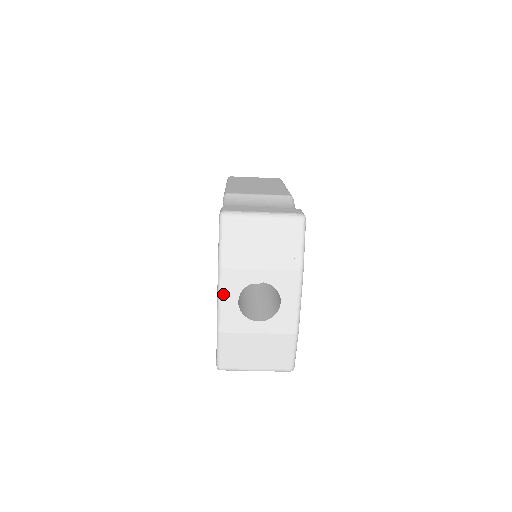
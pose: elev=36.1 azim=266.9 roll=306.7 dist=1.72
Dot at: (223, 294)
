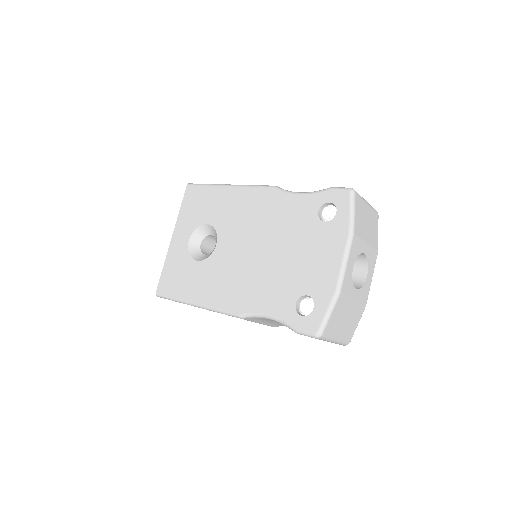
Dot at: (349, 257)
